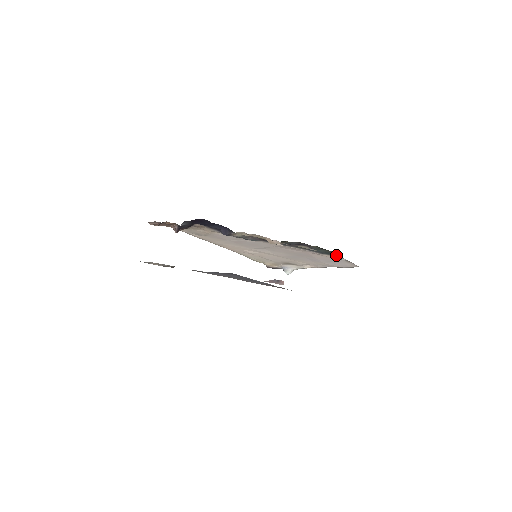
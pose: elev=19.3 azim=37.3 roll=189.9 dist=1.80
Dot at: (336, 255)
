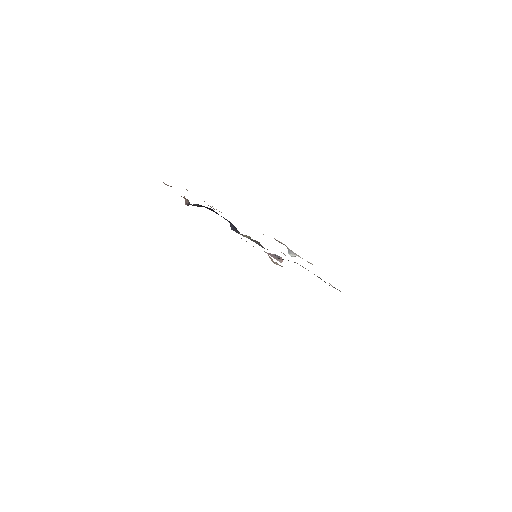
Dot at: (334, 287)
